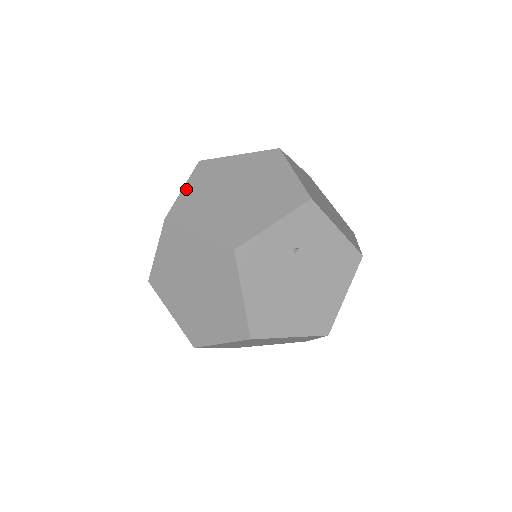
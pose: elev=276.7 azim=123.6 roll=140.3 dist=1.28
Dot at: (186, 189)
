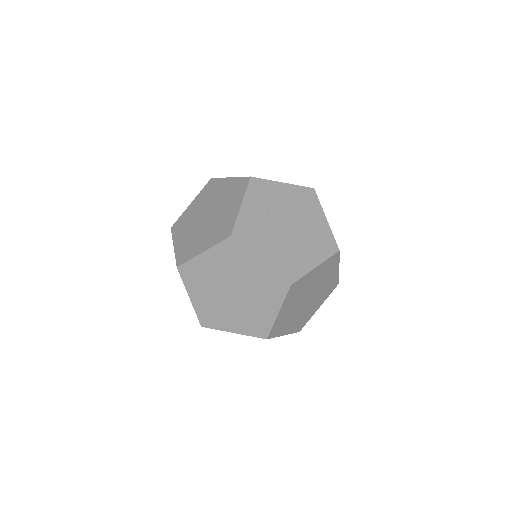
Dot at: (176, 245)
